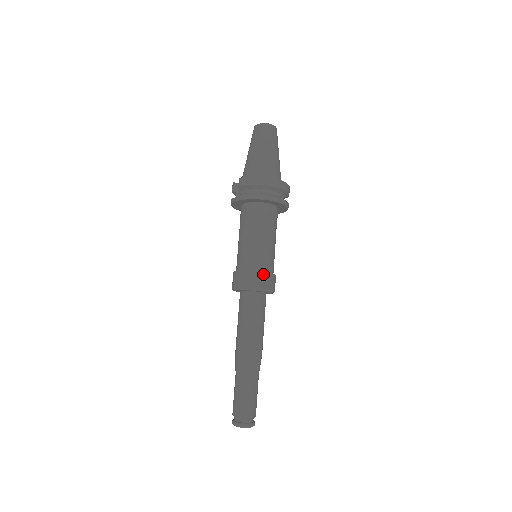
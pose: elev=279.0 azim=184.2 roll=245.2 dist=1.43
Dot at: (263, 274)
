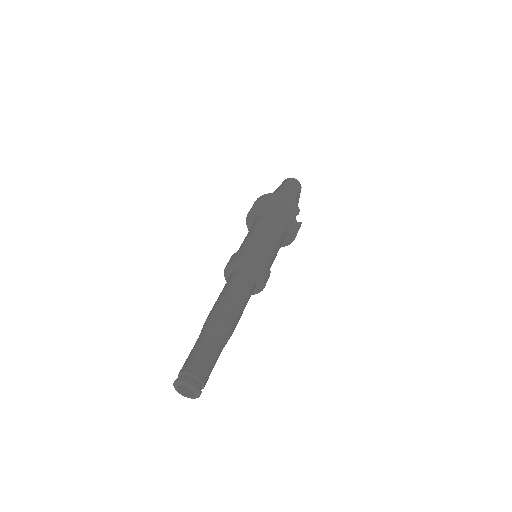
Dot at: (245, 252)
